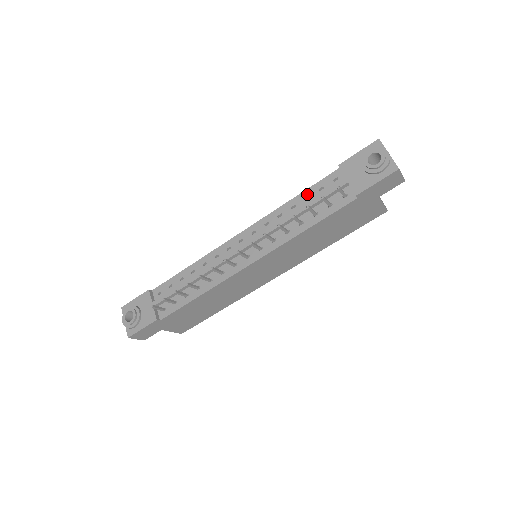
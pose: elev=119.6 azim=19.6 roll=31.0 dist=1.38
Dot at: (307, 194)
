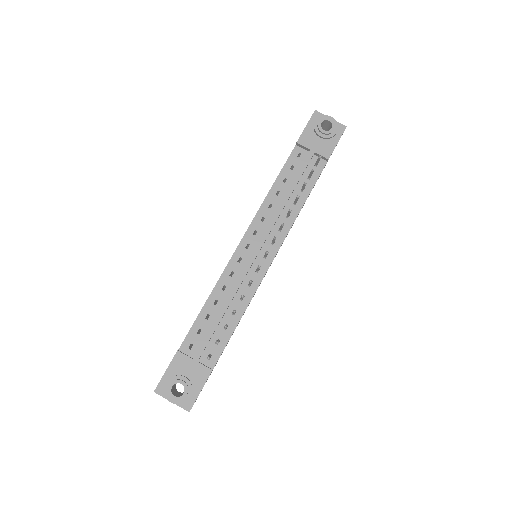
Dot at: (283, 177)
